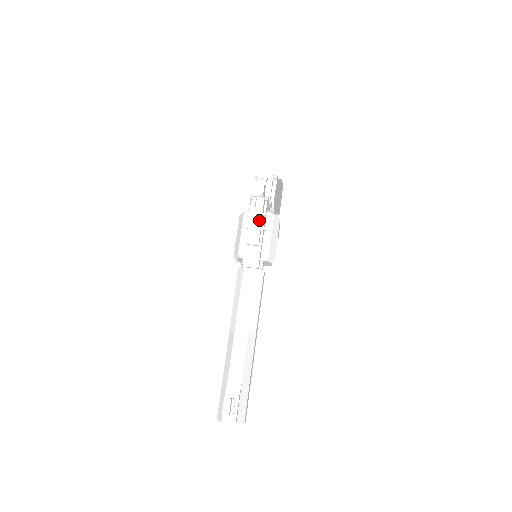
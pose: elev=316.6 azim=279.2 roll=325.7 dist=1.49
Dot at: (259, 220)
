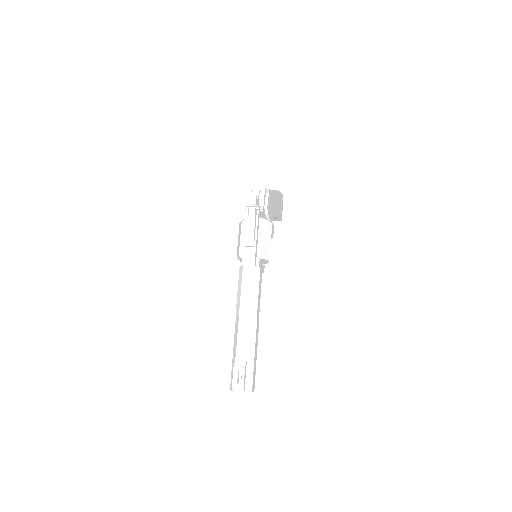
Dot at: (252, 226)
